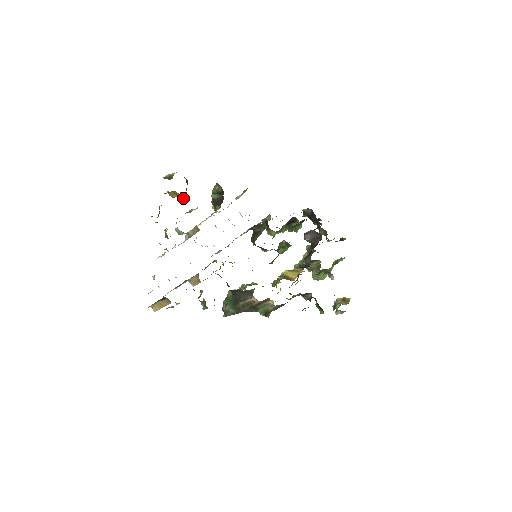
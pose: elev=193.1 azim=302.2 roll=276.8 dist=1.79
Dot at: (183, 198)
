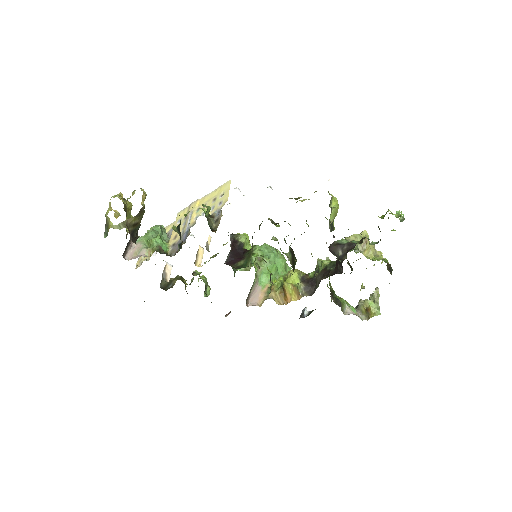
Dot at: occluded
